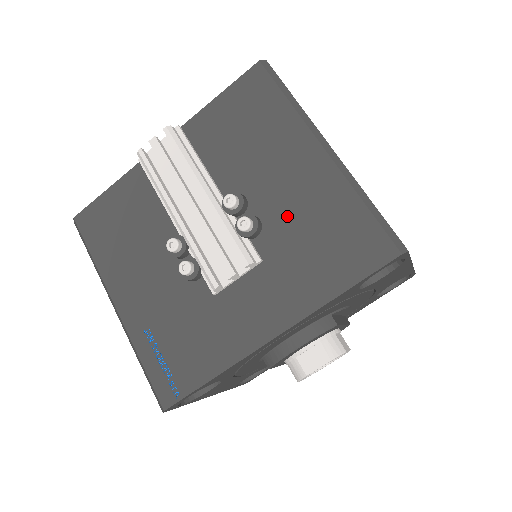
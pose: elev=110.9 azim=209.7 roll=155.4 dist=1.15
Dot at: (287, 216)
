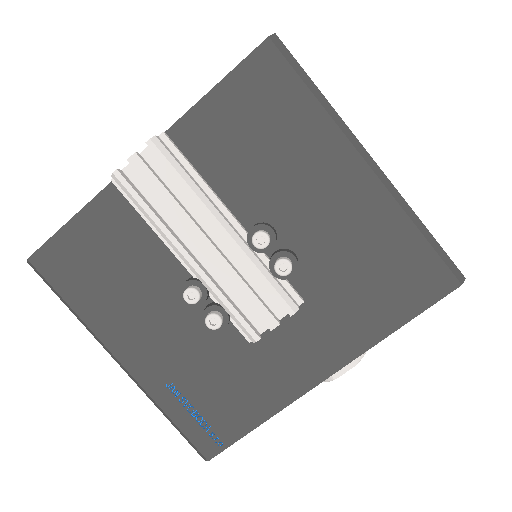
Dot at: (329, 248)
